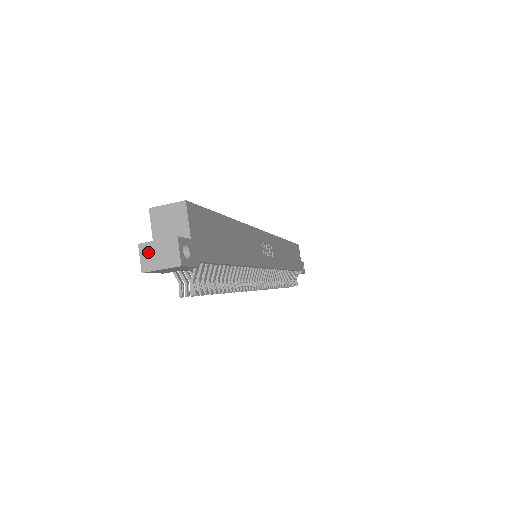
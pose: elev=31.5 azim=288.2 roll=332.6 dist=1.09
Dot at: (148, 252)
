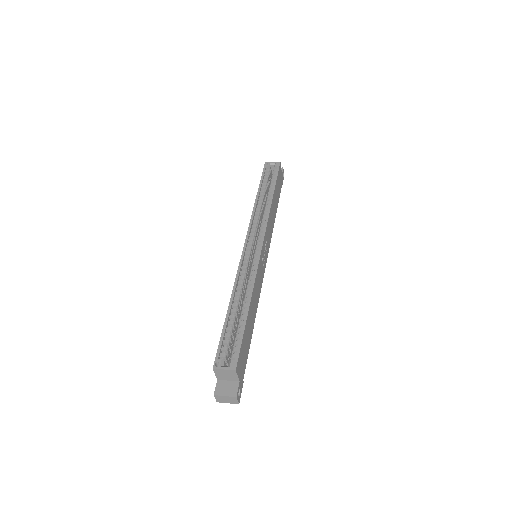
Dot at: (220, 398)
